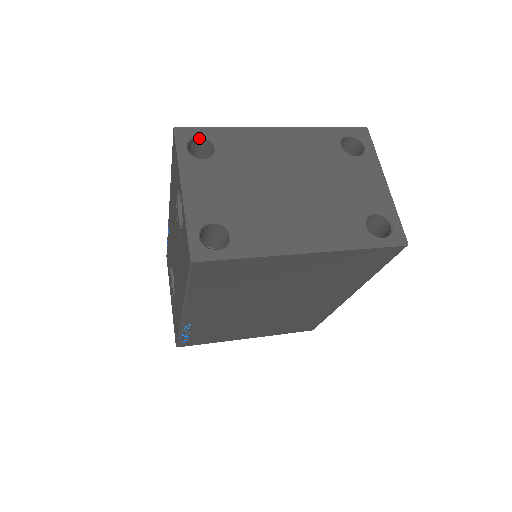
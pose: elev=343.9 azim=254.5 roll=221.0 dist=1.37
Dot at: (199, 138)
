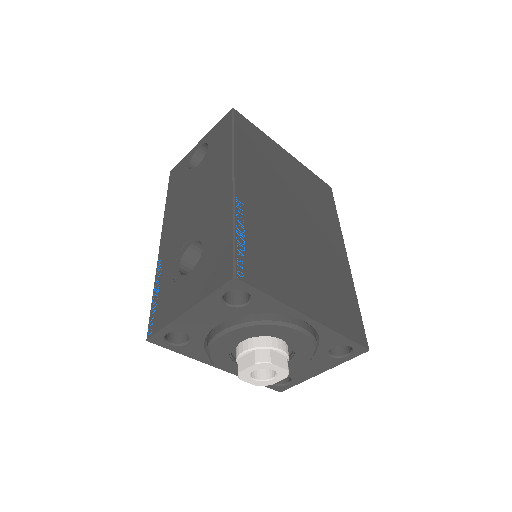
Dot at: occluded
